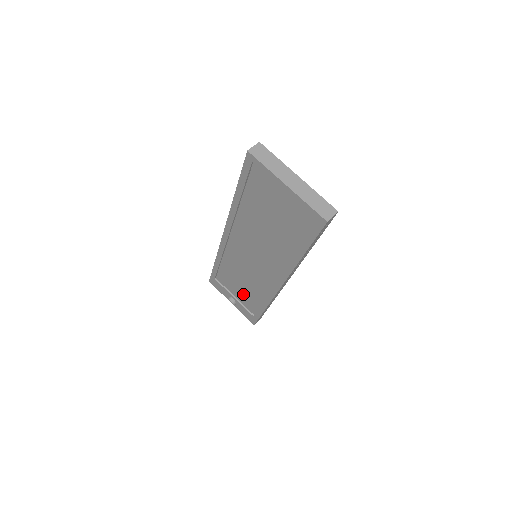
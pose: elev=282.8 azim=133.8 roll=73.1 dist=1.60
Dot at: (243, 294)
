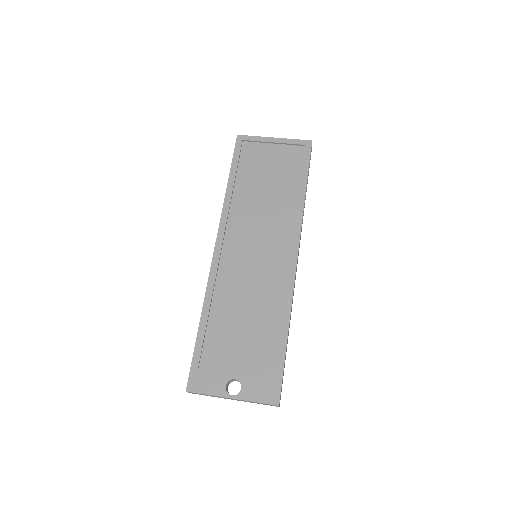
Dot at: (249, 346)
